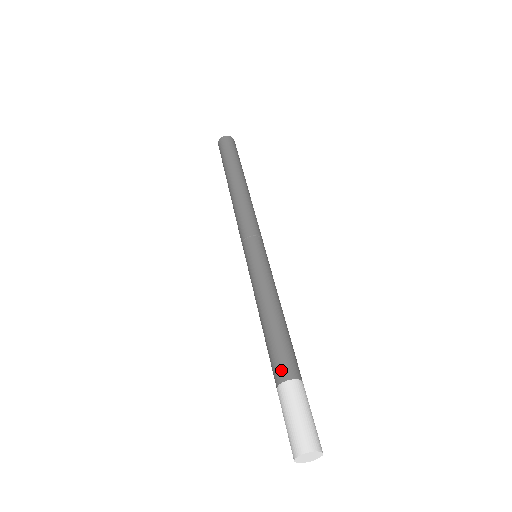
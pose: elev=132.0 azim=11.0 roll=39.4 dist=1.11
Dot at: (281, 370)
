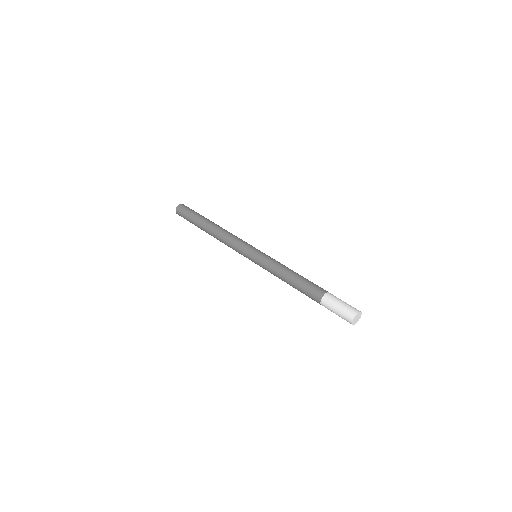
Dot at: (319, 291)
